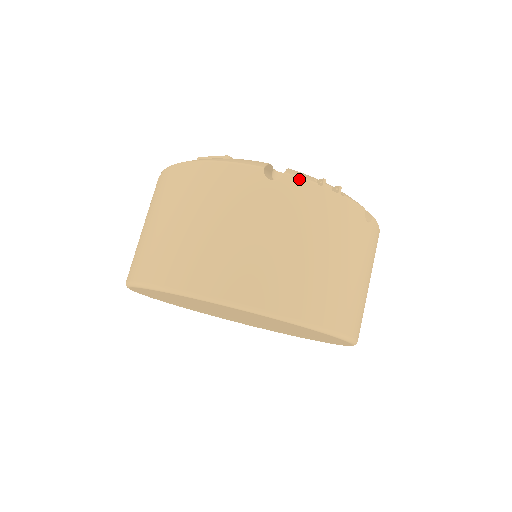
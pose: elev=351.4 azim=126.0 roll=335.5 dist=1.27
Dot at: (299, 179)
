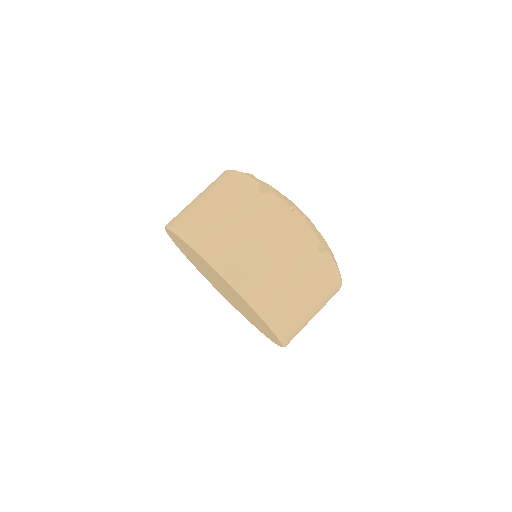
Dot at: (277, 198)
